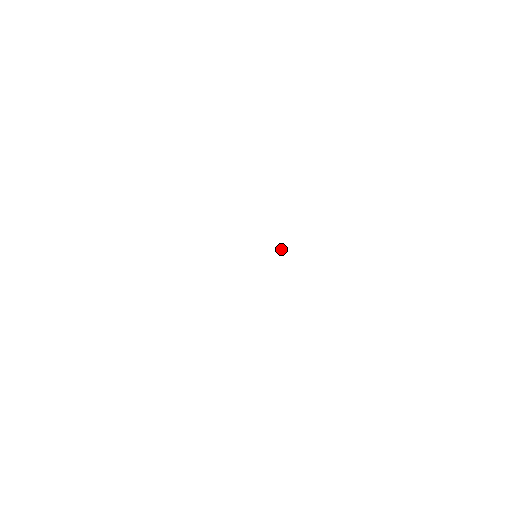
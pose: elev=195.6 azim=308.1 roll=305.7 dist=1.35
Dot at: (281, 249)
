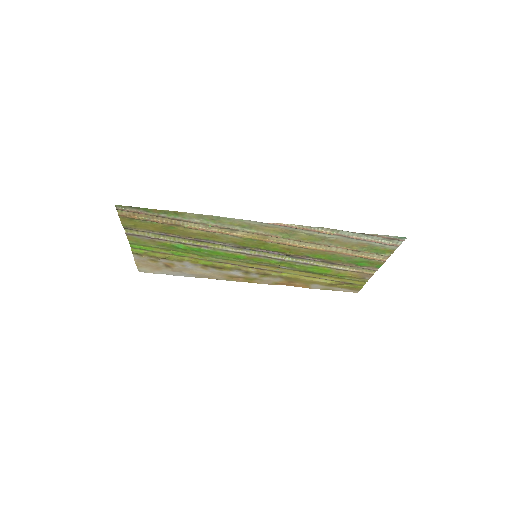
Dot at: (292, 268)
